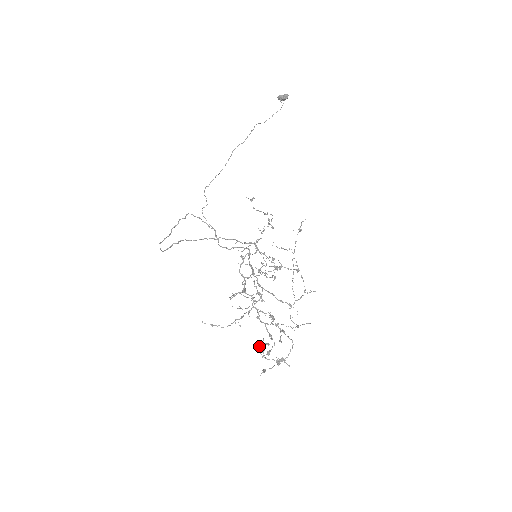
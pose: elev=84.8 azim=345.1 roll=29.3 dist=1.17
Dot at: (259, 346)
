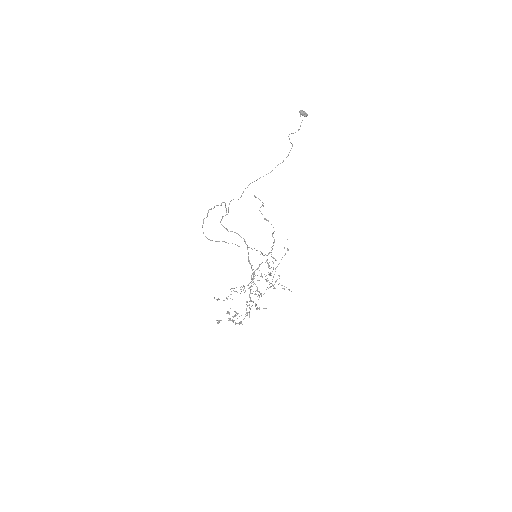
Dot at: (235, 316)
